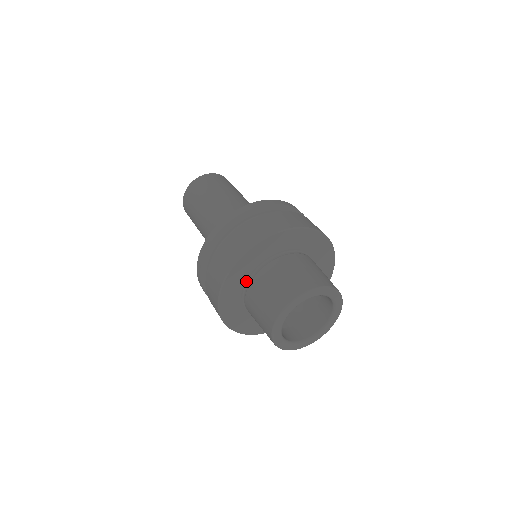
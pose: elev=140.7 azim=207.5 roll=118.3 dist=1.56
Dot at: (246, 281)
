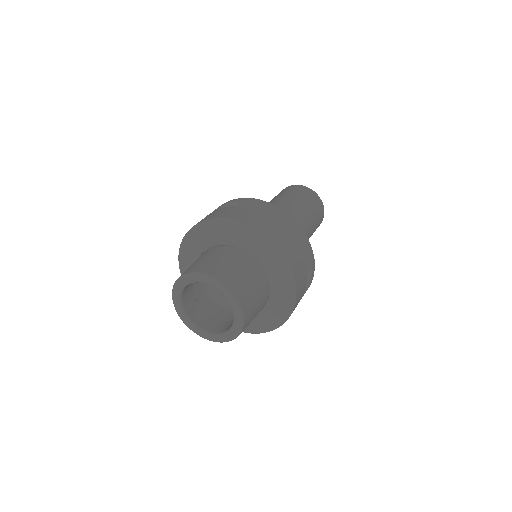
Dot at: occluded
